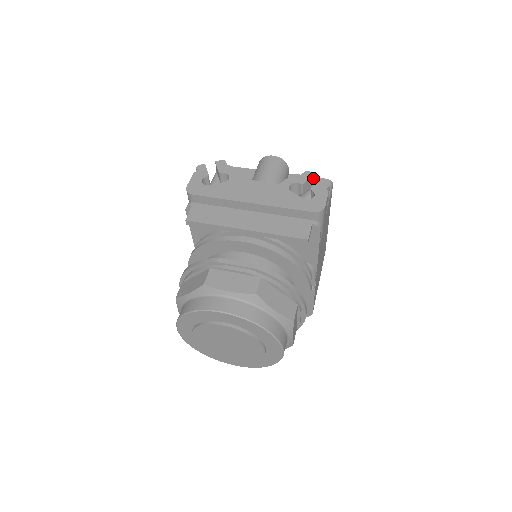
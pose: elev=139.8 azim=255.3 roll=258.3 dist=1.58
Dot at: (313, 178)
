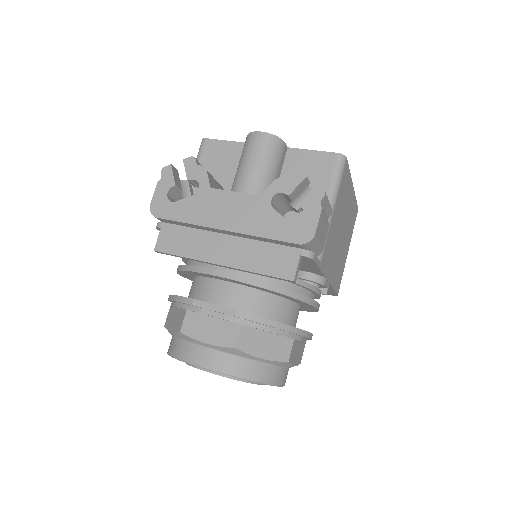
Dot at: (305, 180)
